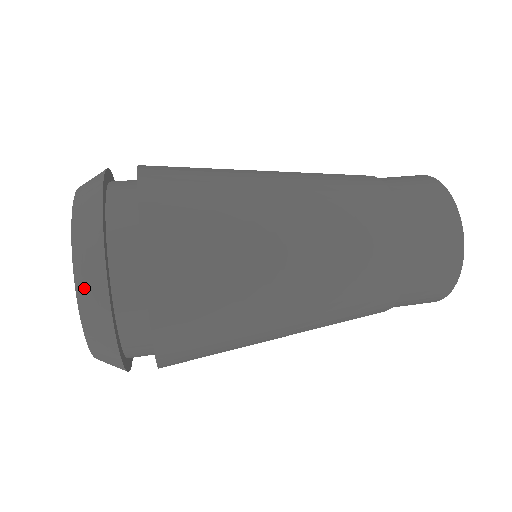
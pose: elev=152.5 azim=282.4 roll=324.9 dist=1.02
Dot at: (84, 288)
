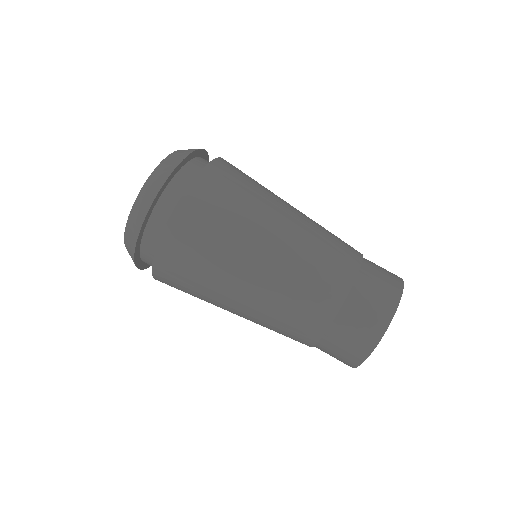
Dot at: occluded
